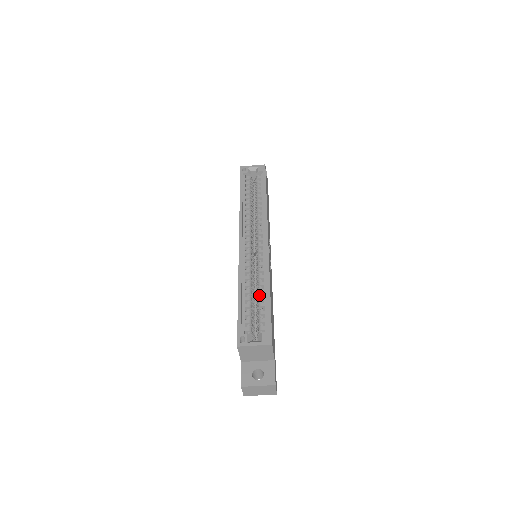
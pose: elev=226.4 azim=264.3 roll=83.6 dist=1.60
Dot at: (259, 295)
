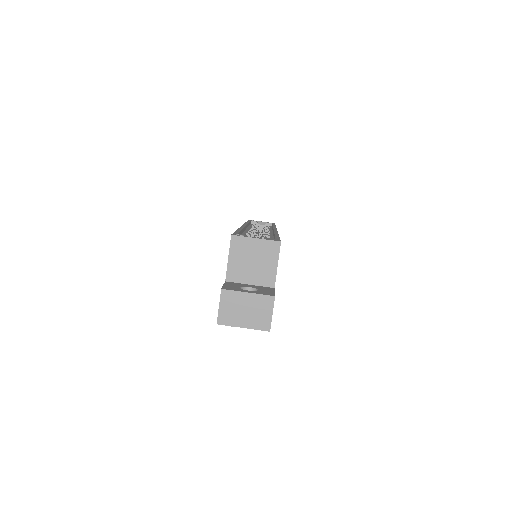
Dot at: occluded
